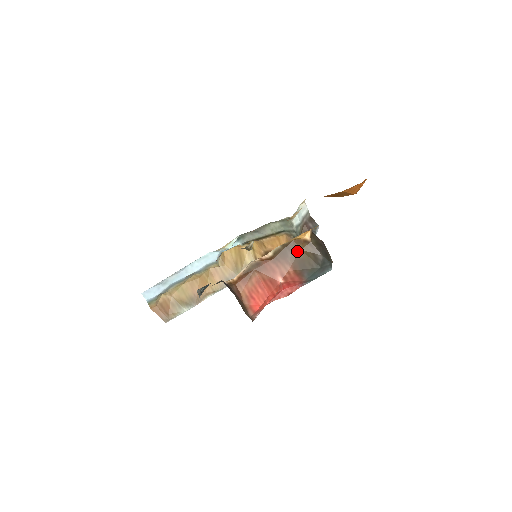
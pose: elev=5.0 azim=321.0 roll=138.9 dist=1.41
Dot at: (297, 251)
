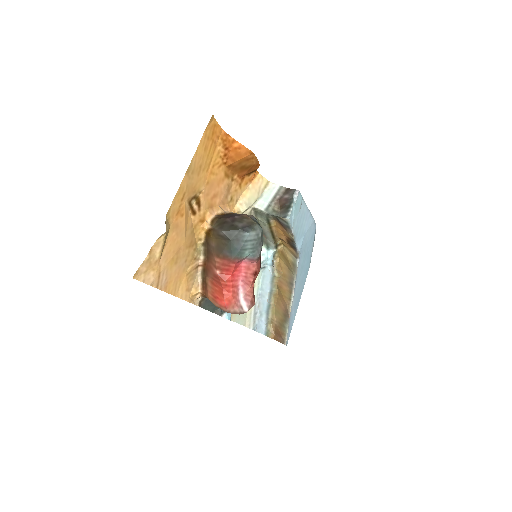
Dot at: (212, 242)
